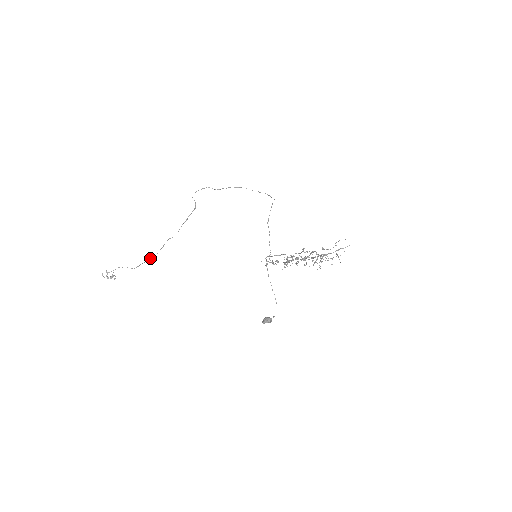
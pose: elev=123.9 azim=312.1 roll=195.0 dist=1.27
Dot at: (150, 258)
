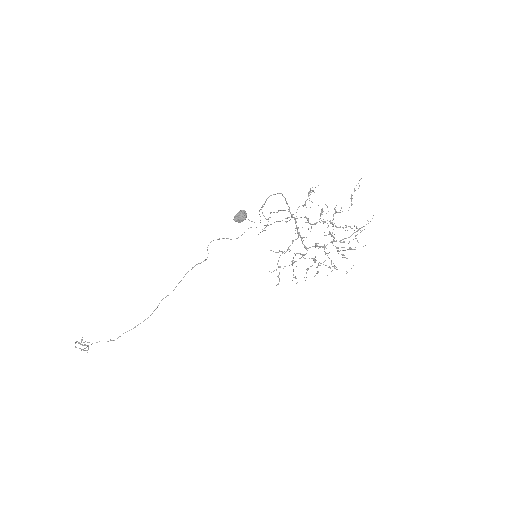
Dot at: occluded
